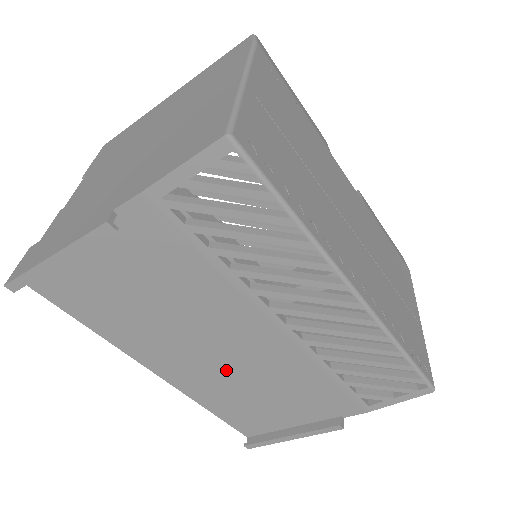
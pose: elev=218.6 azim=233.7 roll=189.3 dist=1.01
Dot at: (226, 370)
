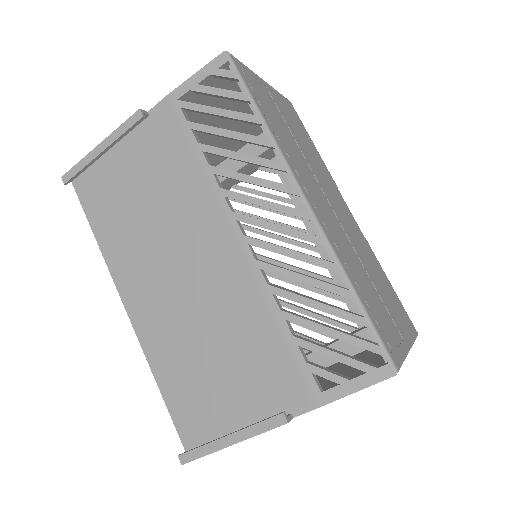
Dot at: (186, 309)
